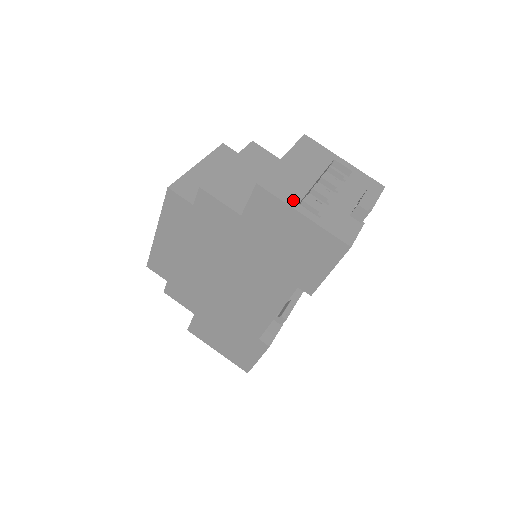
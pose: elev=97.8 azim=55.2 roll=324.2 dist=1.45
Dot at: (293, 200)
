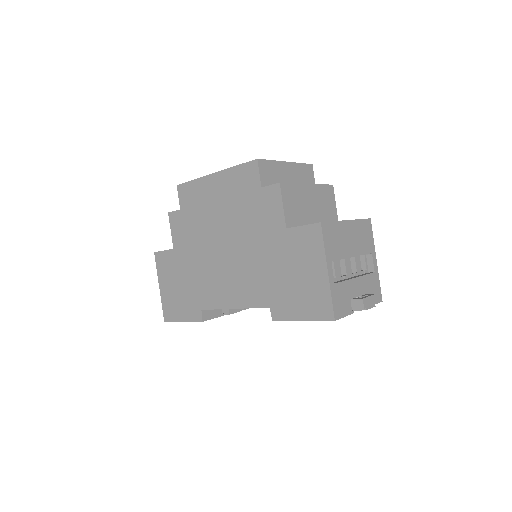
Dot at: (331, 256)
